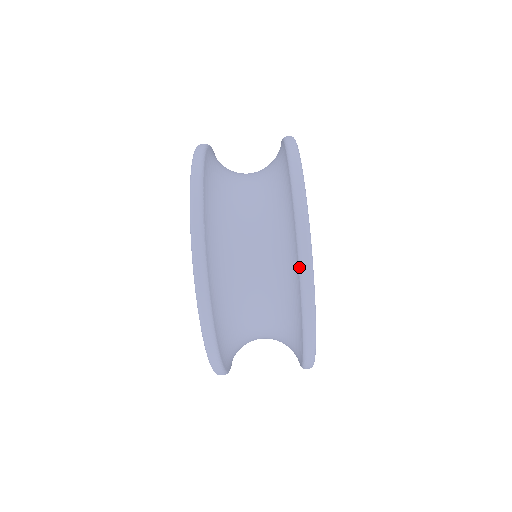
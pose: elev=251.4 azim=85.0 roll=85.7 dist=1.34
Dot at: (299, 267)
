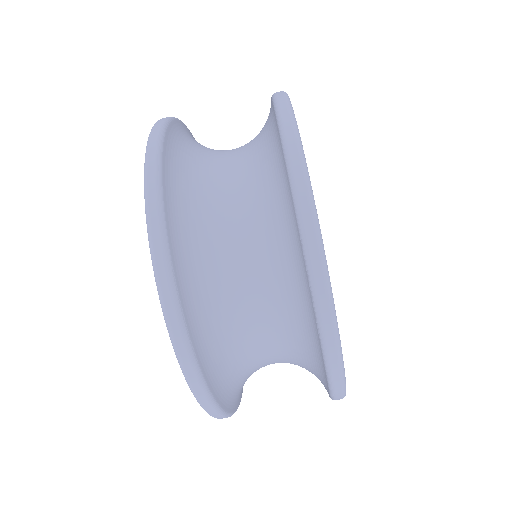
Dot at: (324, 358)
